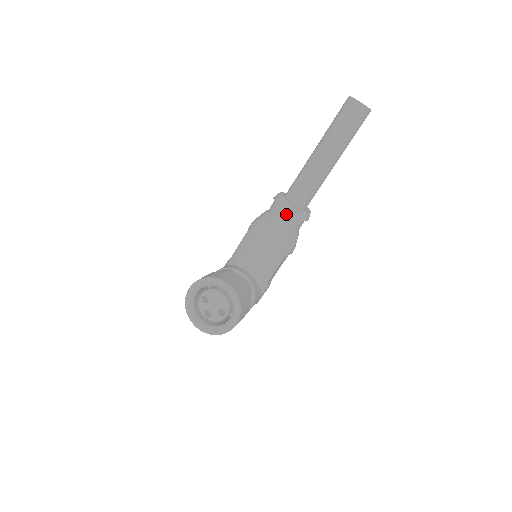
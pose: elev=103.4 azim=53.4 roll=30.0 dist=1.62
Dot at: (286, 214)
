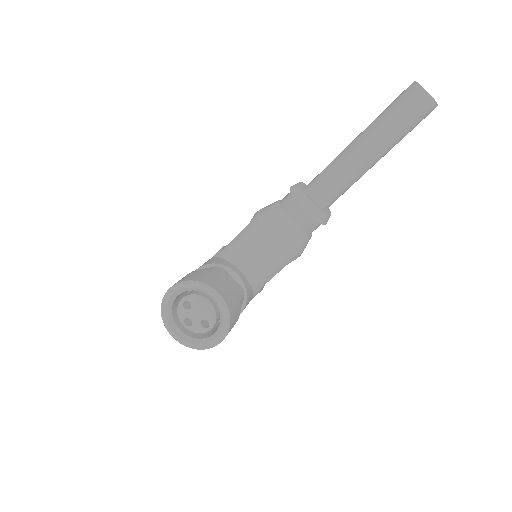
Dot at: (303, 213)
